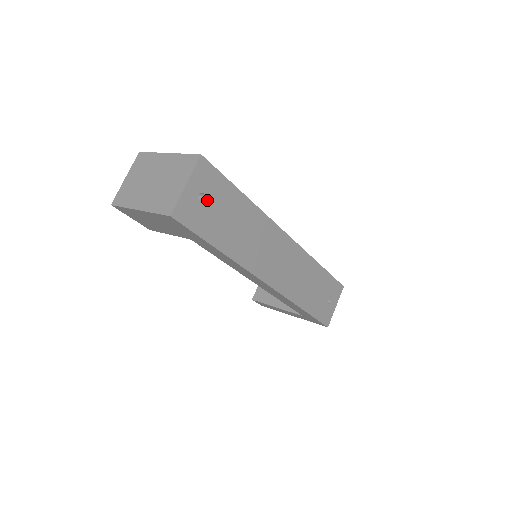
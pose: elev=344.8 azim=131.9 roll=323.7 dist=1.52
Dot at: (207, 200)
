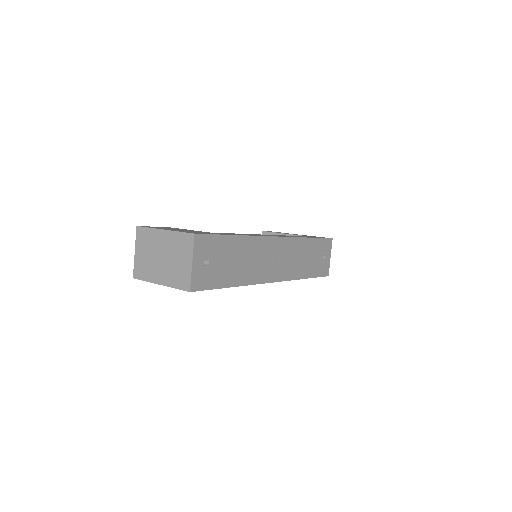
Dot at: (210, 261)
